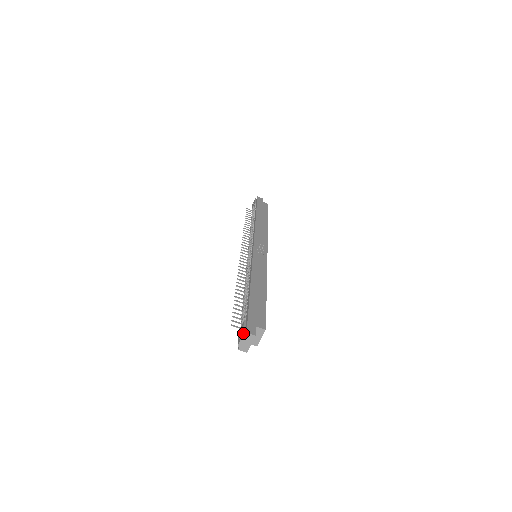
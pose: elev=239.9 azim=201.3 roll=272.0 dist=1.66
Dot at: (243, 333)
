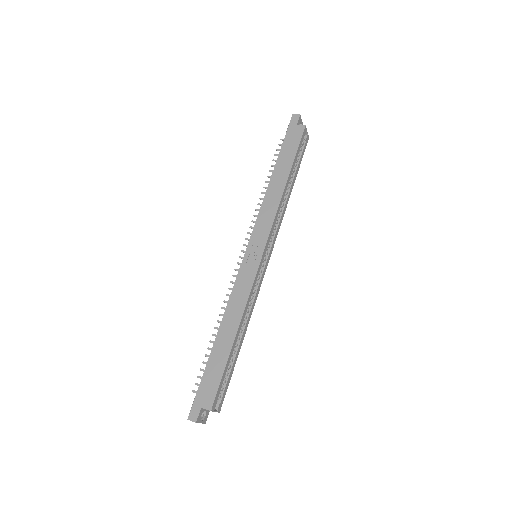
Dot at: (188, 416)
